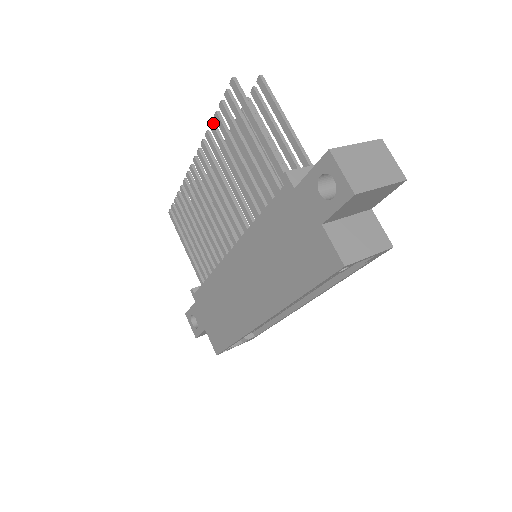
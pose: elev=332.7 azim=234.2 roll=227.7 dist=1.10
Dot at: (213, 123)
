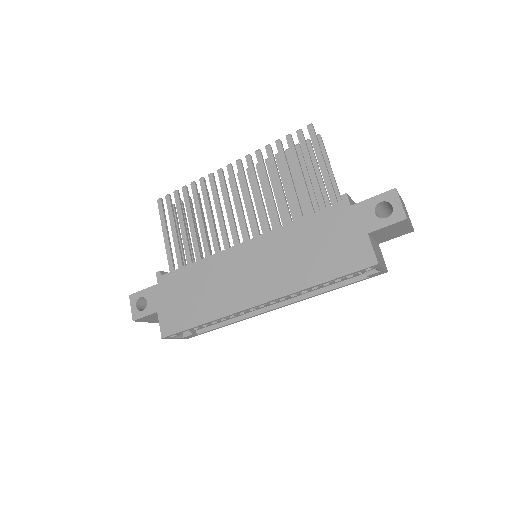
Dot at: occluded
